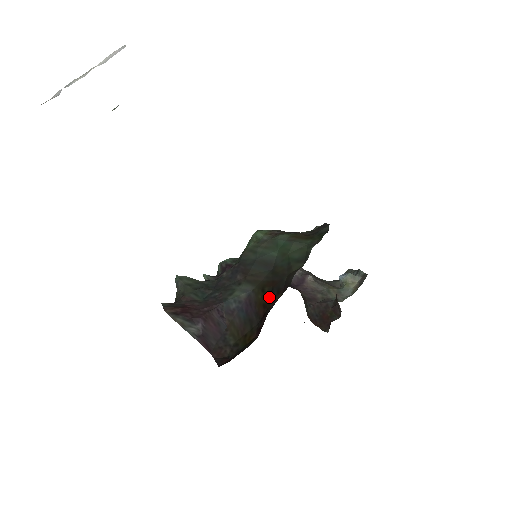
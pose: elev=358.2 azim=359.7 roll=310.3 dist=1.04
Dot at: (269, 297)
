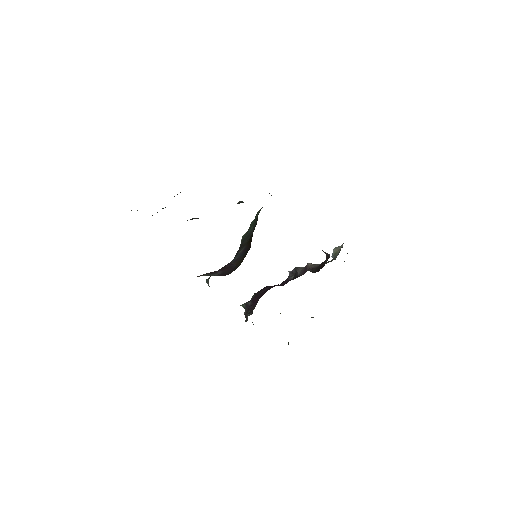
Dot at: occluded
